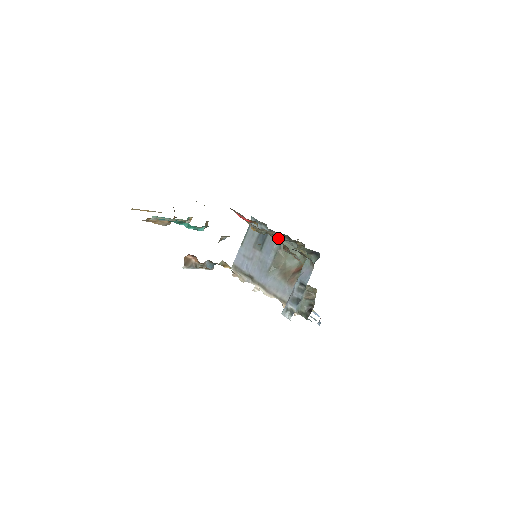
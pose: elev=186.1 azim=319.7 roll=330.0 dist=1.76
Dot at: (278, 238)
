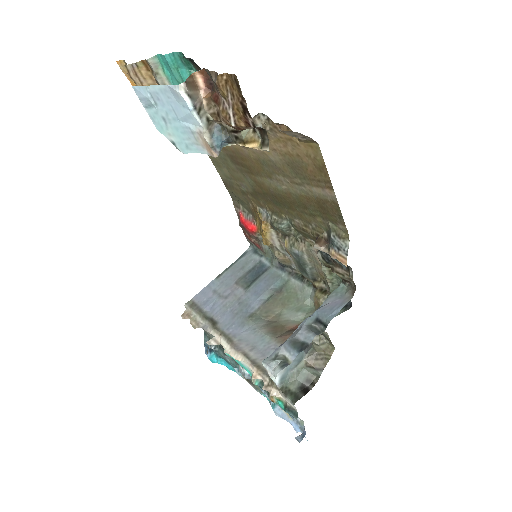
Dot at: (301, 245)
